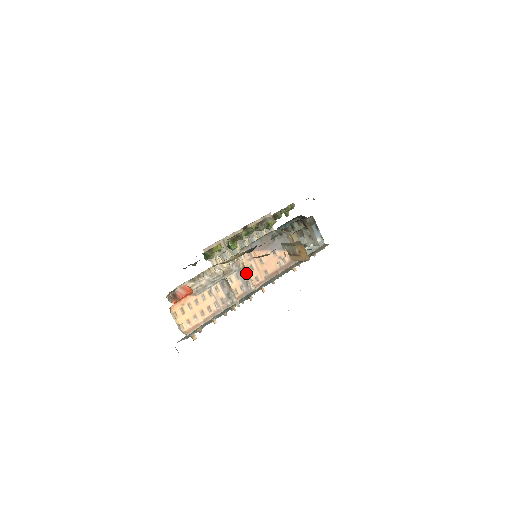
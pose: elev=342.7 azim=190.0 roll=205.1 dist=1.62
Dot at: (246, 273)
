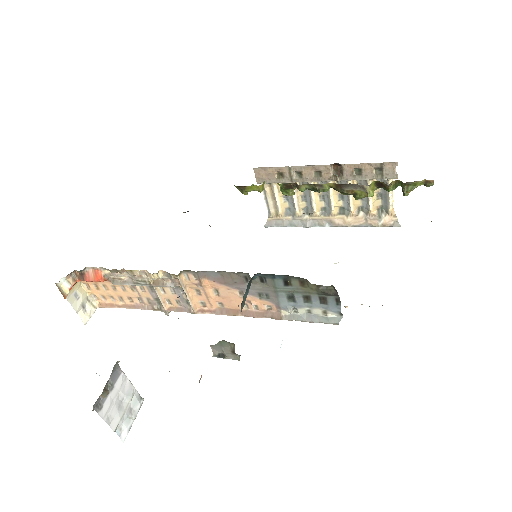
Dot at: (187, 294)
